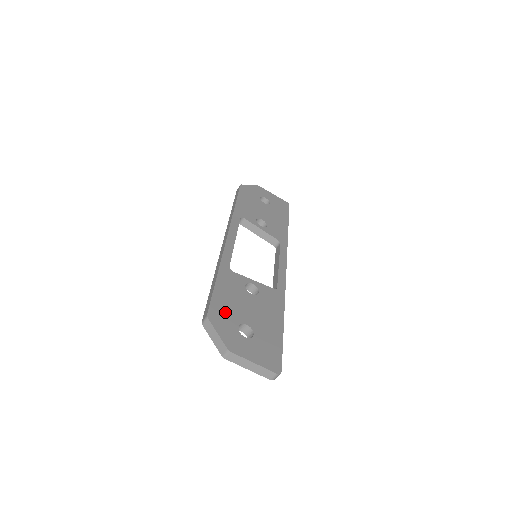
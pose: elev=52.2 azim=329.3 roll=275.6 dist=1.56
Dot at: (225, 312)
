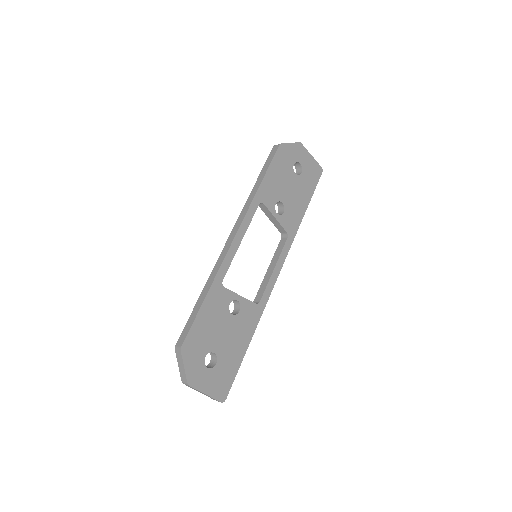
Dot at: (199, 341)
